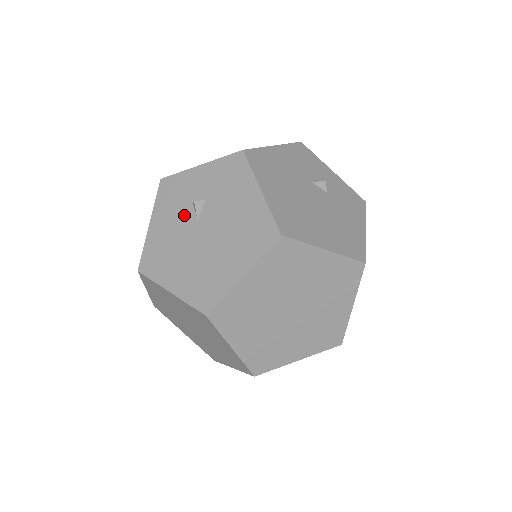
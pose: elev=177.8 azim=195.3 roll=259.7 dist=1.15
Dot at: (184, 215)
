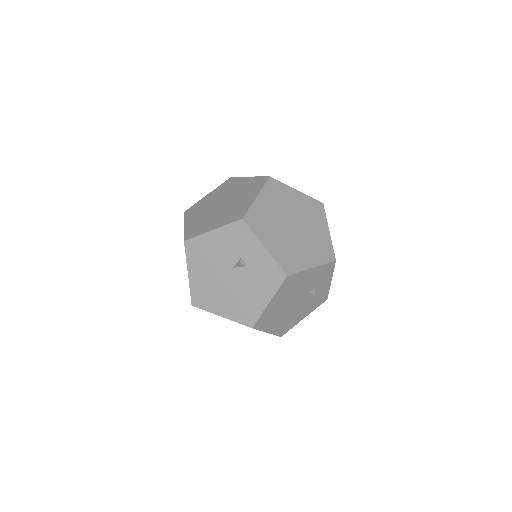
Dot at: (231, 256)
